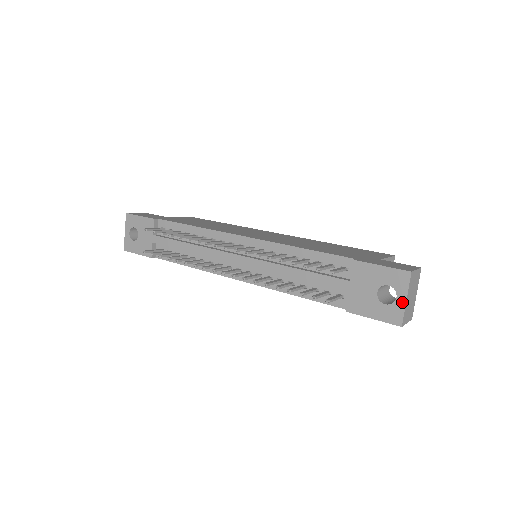
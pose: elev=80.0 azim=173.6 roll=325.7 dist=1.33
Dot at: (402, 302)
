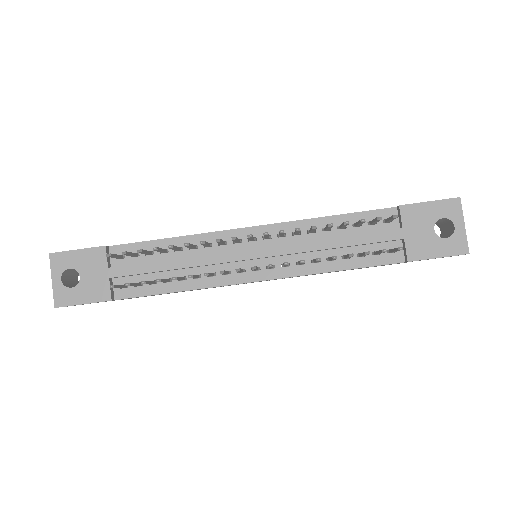
Dot at: (462, 229)
